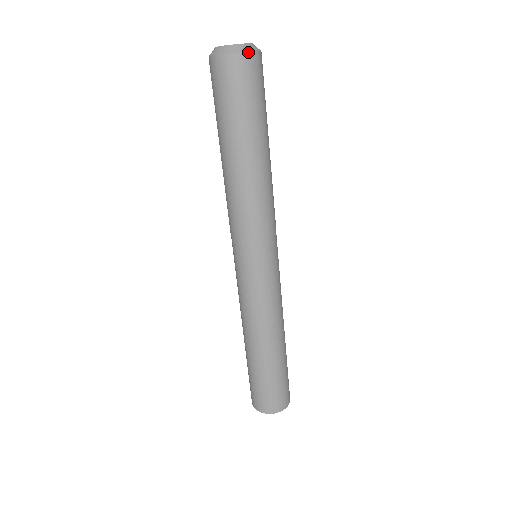
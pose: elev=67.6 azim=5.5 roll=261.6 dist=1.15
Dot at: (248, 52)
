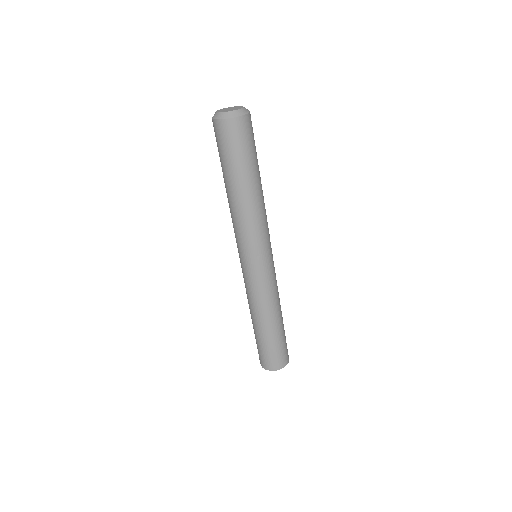
Dot at: (240, 116)
